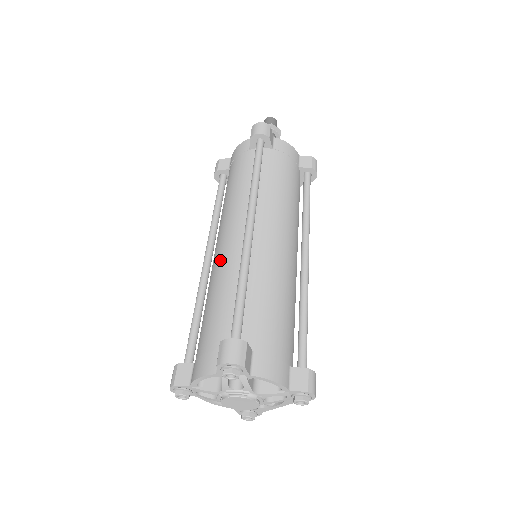
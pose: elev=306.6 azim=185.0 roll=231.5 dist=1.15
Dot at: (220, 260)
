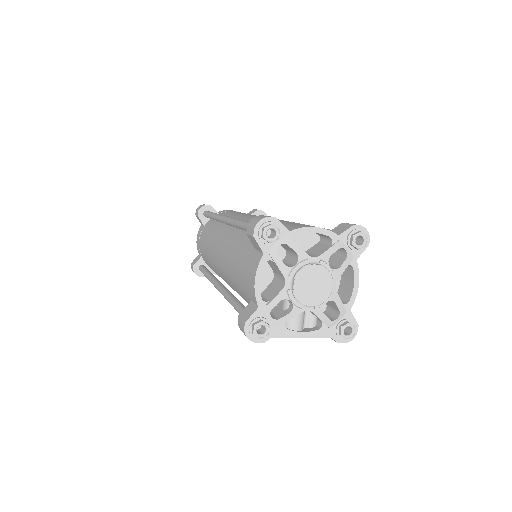
Dot at: occluded
